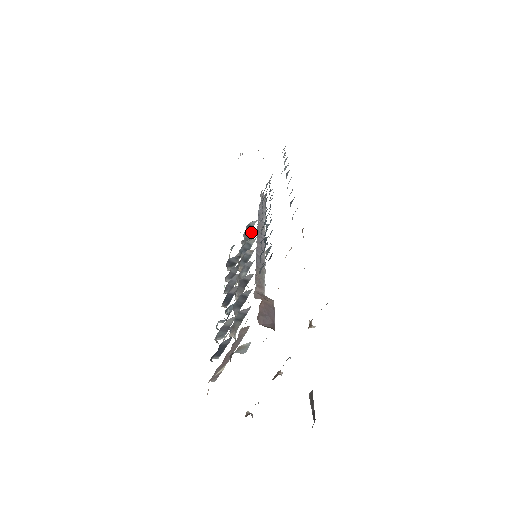
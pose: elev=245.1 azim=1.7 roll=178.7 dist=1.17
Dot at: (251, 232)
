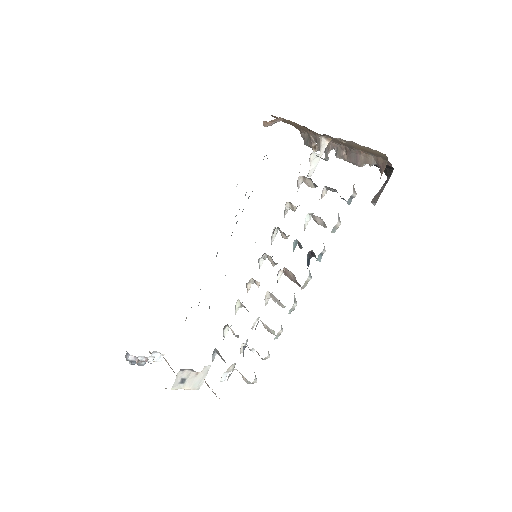
Dot at: occluded
